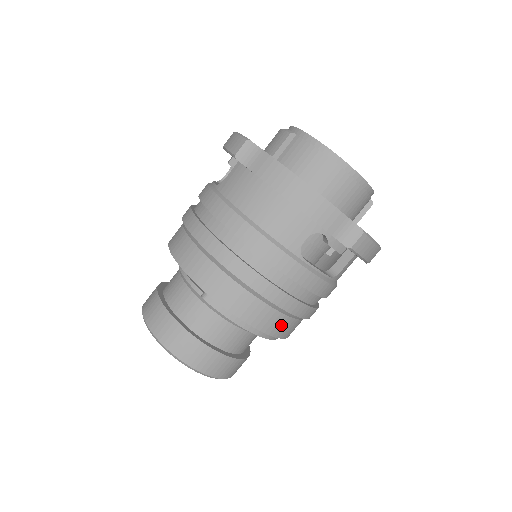
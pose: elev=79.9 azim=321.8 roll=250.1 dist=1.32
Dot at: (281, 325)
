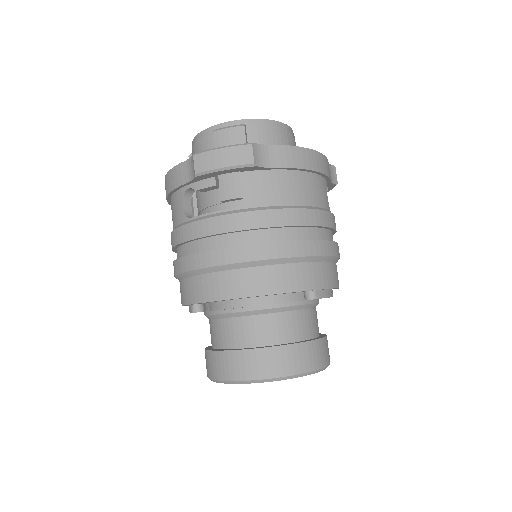
Dot at: occluded
